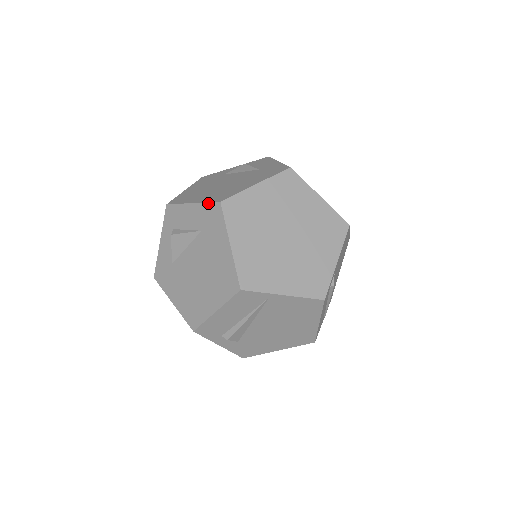
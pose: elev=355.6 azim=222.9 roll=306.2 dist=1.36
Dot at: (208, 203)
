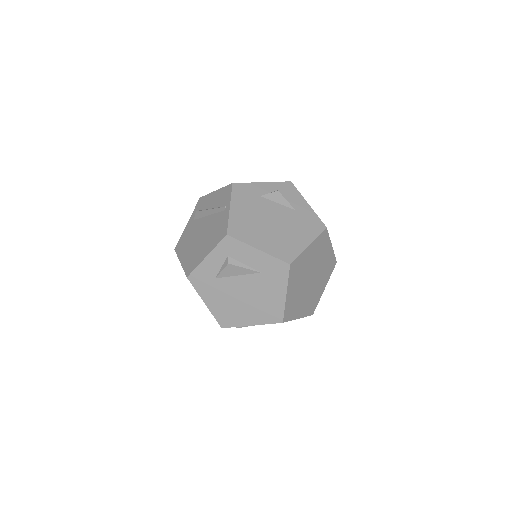
Dot at: (277, 259)
